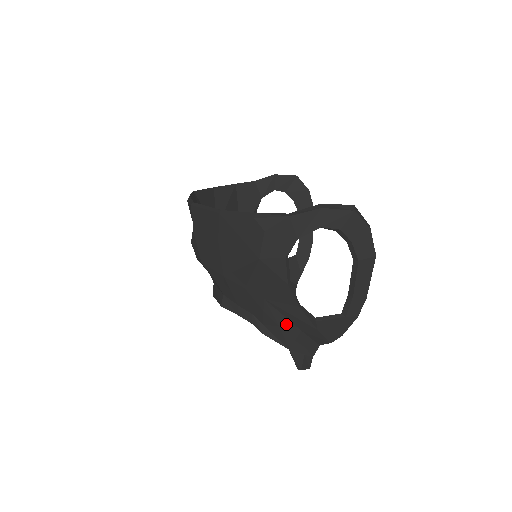
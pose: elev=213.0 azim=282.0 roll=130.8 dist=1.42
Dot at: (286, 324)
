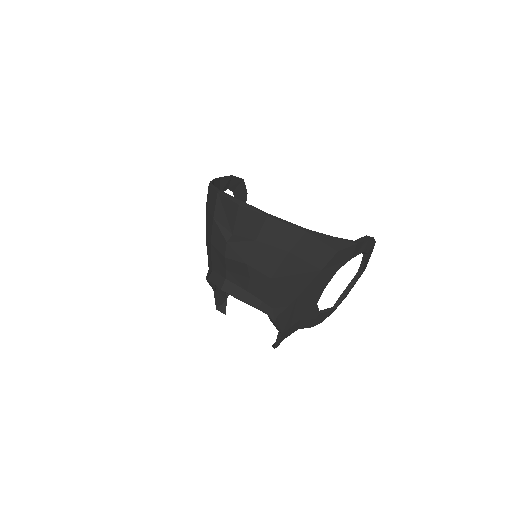
Dot at: (295, 315)
